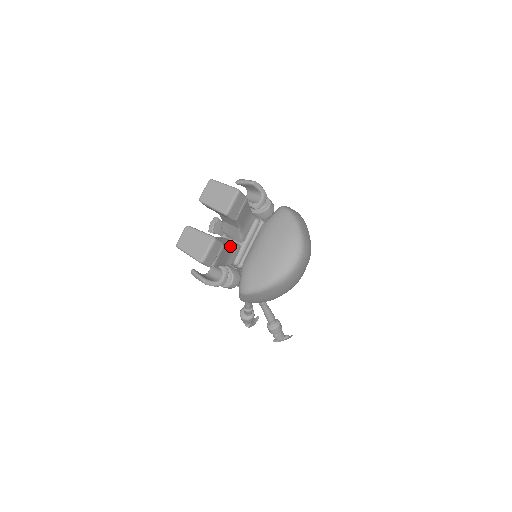
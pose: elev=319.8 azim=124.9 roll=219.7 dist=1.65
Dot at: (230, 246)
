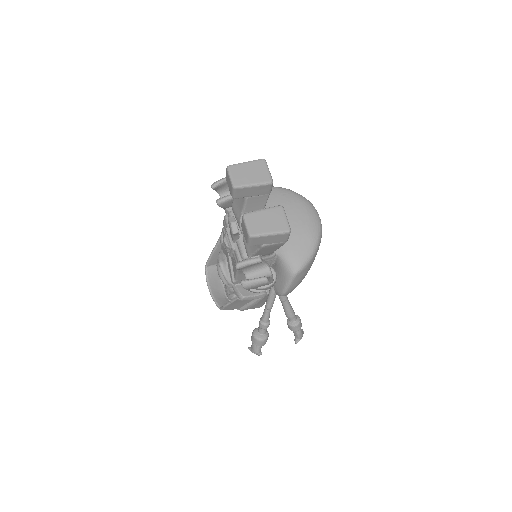
Dot at: occluded
